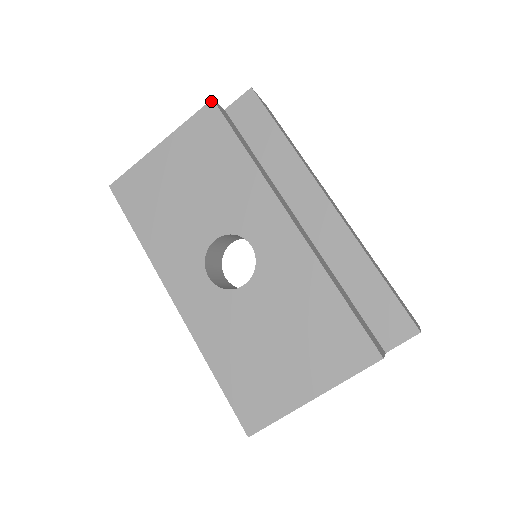
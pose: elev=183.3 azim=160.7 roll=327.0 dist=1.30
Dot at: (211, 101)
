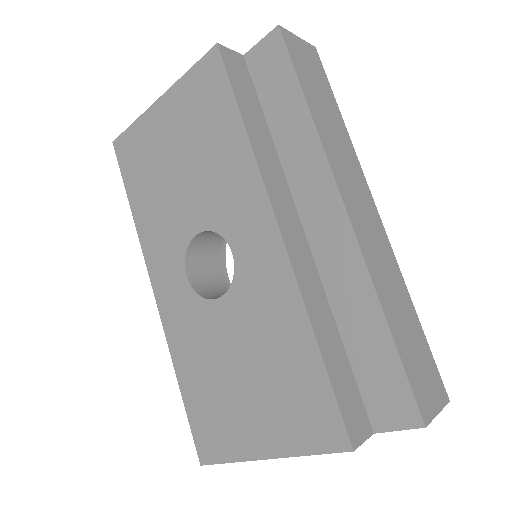
Dot at: (215, 46)
